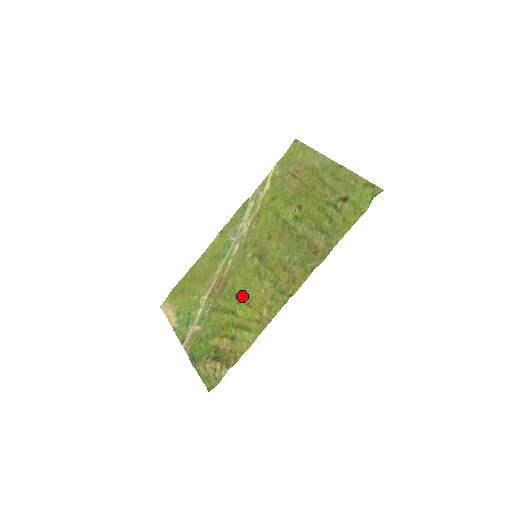
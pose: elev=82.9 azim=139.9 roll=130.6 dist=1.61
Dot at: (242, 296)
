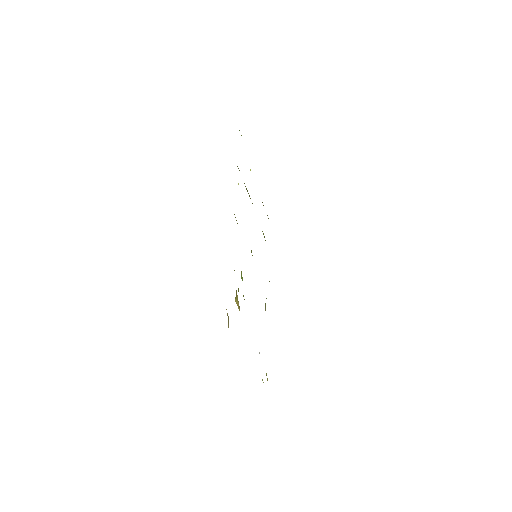
Dot at: occluded
